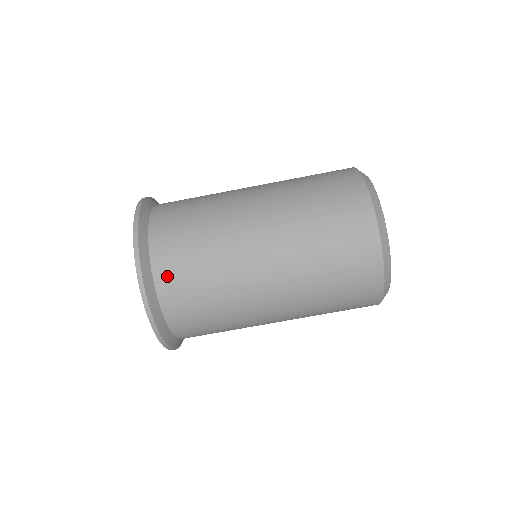
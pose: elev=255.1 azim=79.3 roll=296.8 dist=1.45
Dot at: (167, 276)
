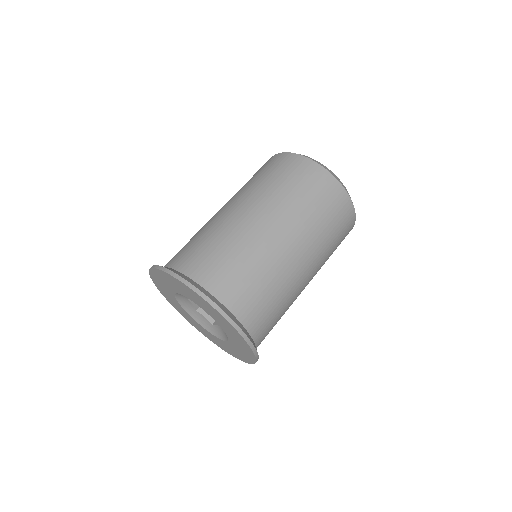
Dot at: (238, 302)
